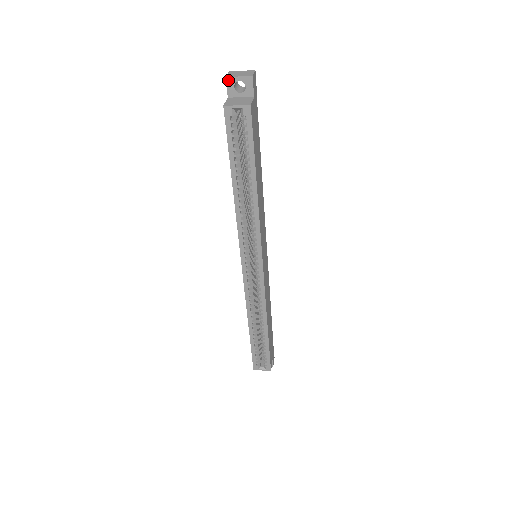
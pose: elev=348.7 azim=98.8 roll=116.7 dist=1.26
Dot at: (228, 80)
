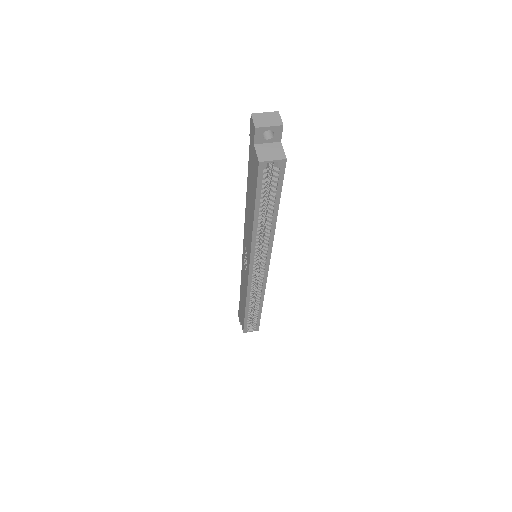
Dot at: (257, 130)
